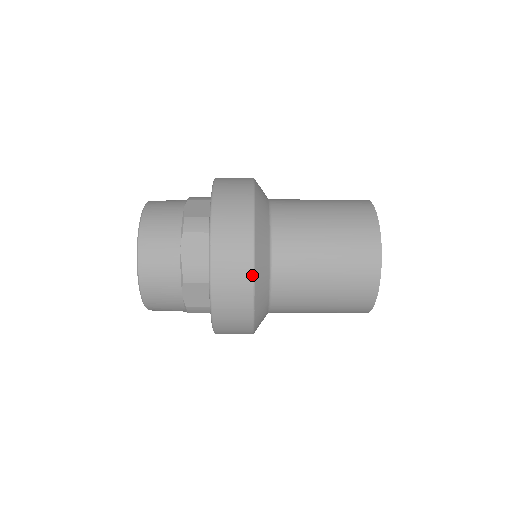
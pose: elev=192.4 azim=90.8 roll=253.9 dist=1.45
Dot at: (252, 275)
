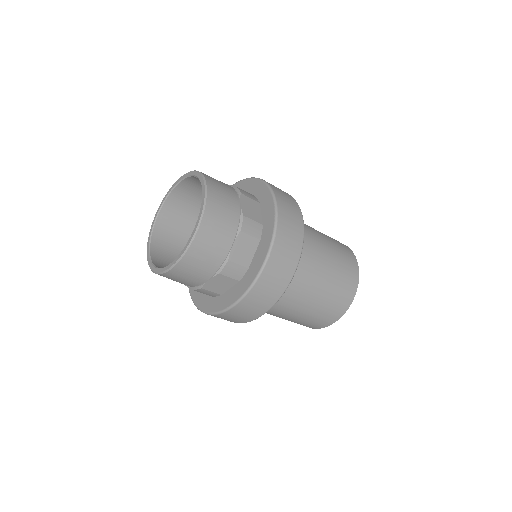
Dot at: (283, 292)
